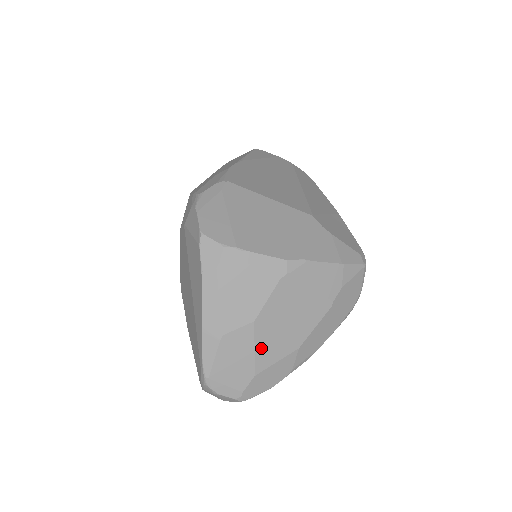
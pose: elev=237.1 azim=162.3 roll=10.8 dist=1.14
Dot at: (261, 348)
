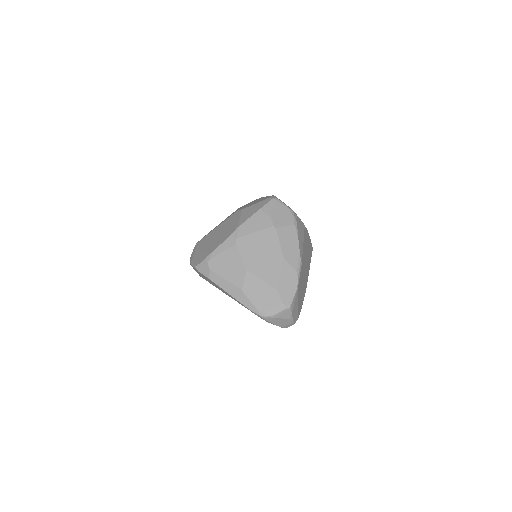
Dot at: (265, 277)
